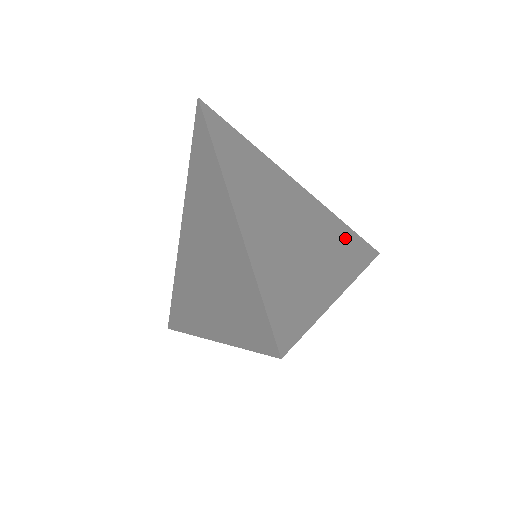
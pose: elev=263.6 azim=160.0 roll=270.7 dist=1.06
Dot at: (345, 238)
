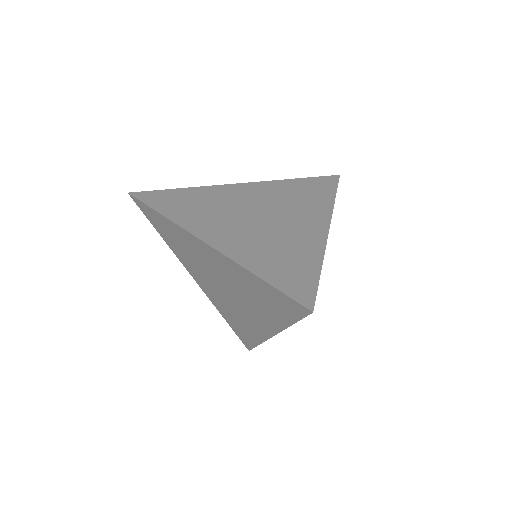
Dot at: (304, 189)
